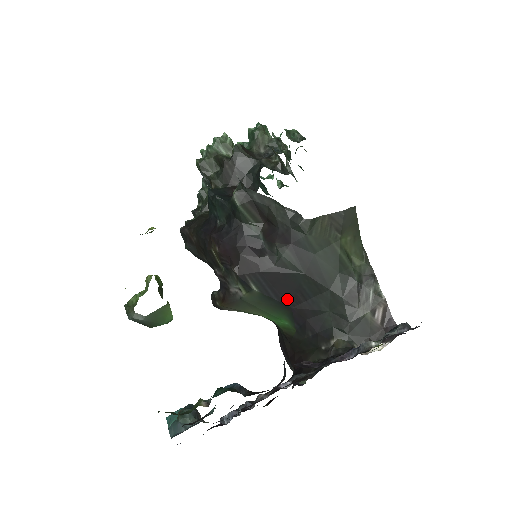
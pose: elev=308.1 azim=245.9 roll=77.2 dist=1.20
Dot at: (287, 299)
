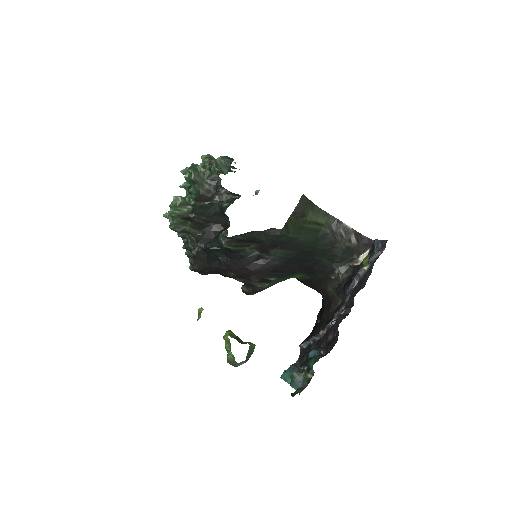
Dot at: (295, 269)
